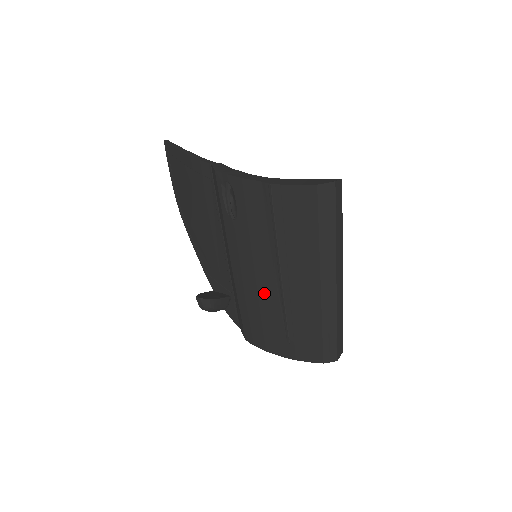
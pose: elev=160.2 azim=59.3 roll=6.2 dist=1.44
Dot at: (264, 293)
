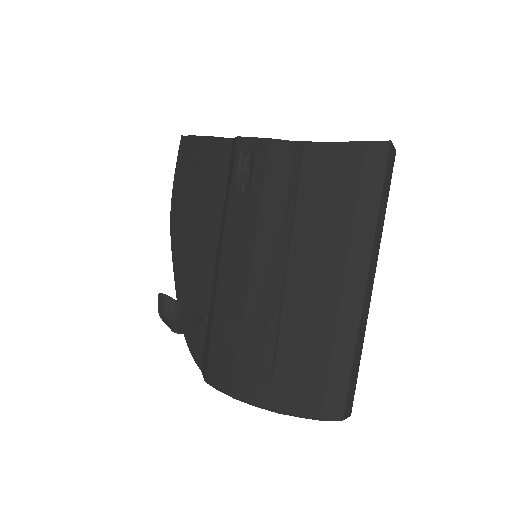
Dot at: (256, 297)
